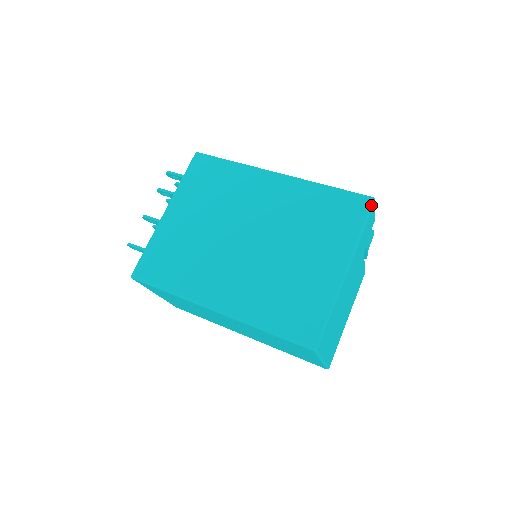
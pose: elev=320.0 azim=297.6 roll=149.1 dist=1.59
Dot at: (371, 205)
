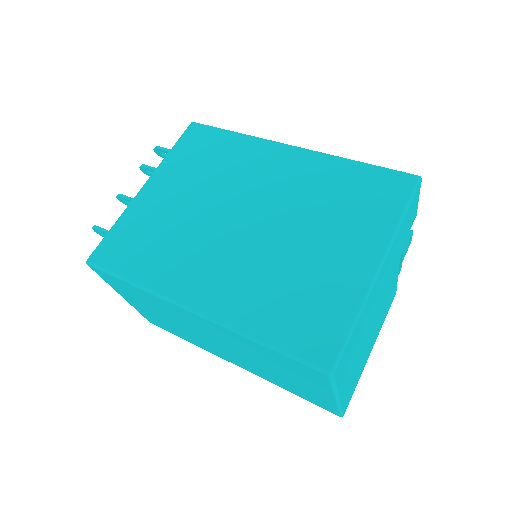
Dot at: (416, 185)
